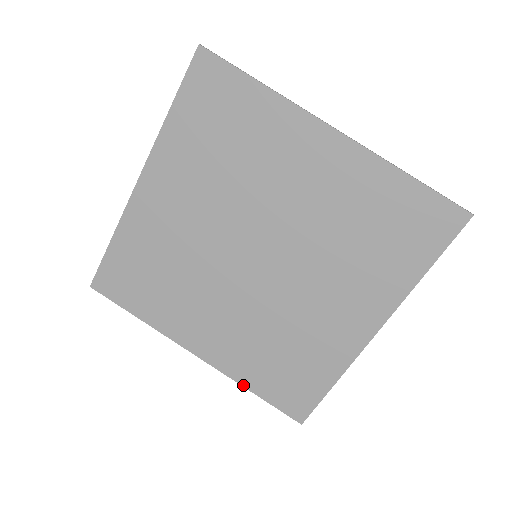
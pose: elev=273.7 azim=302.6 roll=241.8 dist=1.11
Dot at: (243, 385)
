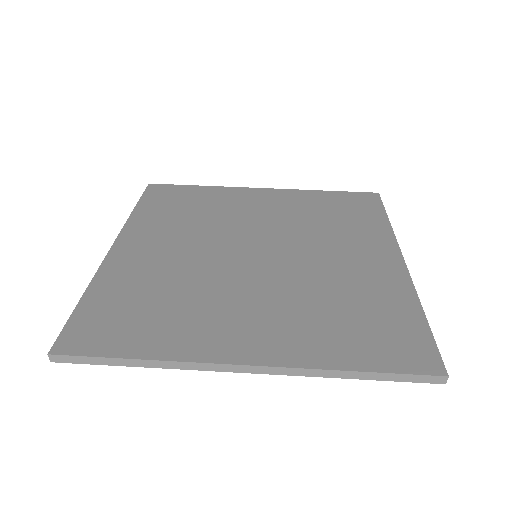
Dot at: (335, 368)
